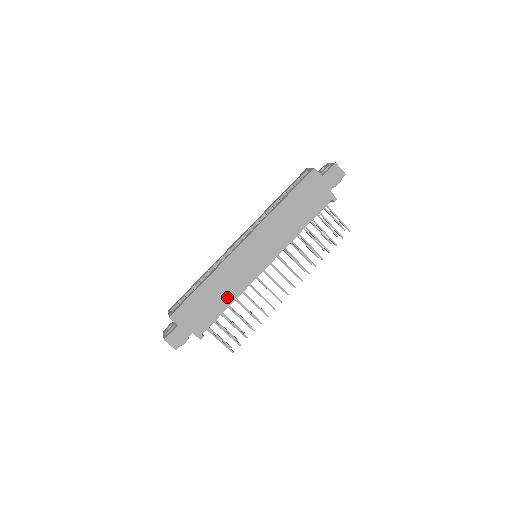
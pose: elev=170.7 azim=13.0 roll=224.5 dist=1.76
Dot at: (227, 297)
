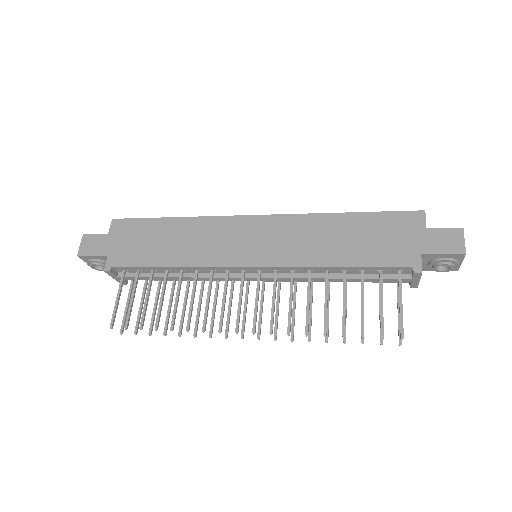
Dot at: (176, 255)
